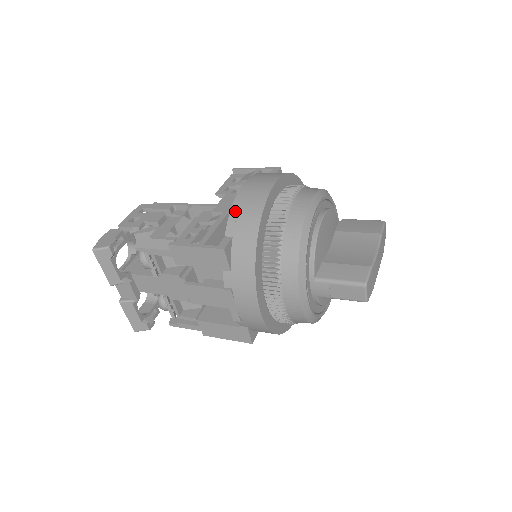
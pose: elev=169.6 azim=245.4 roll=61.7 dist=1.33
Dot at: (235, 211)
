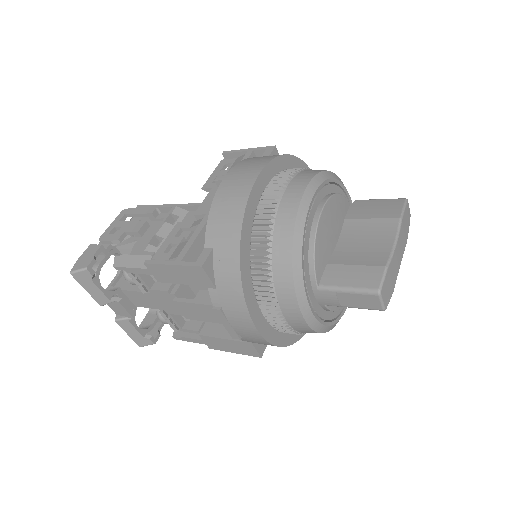
Dot at: (213, 216)
